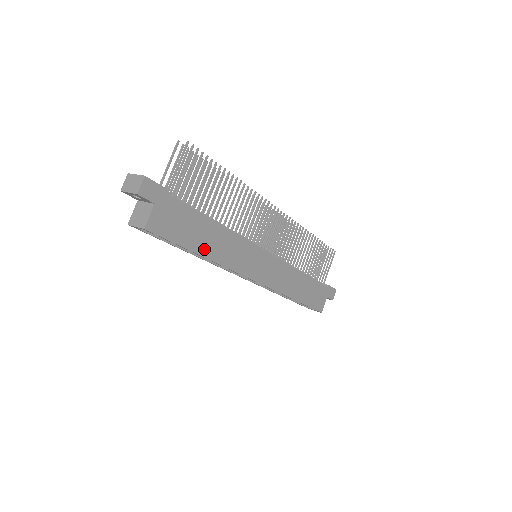
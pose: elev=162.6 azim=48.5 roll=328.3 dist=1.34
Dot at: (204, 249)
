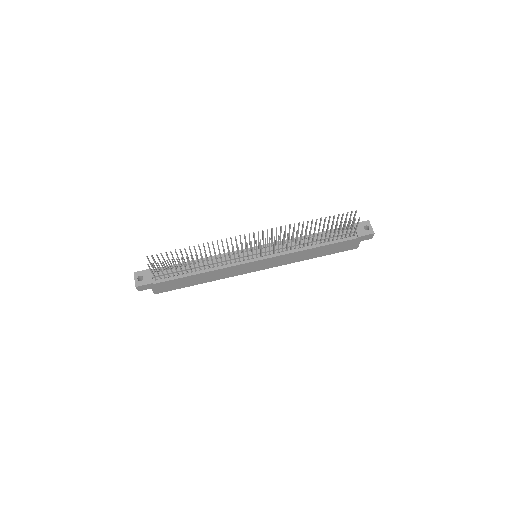
Dot at: (200, 282)
